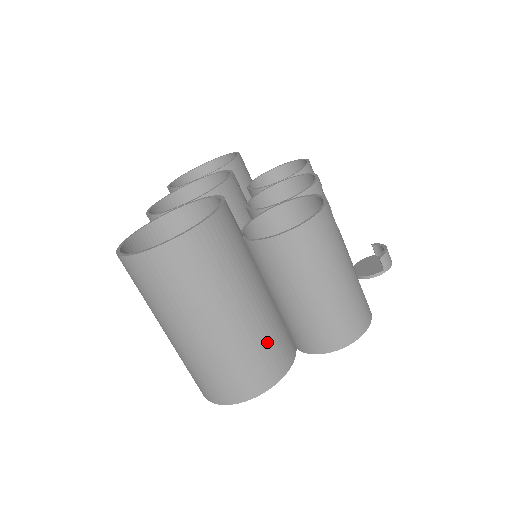
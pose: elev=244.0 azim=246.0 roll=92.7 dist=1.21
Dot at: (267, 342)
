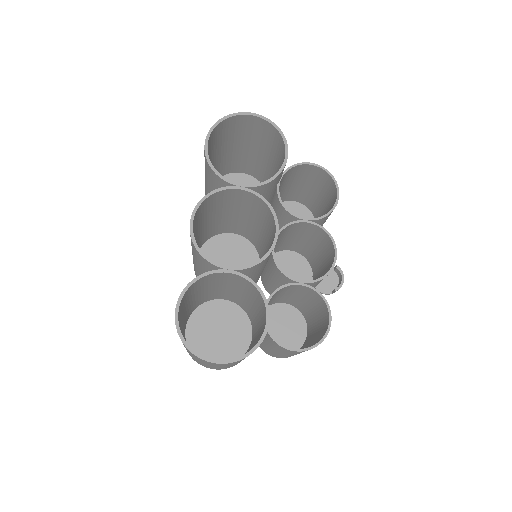
Dot at: occluded
